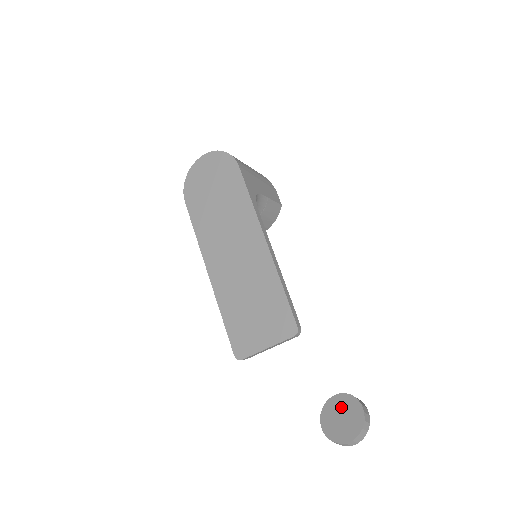
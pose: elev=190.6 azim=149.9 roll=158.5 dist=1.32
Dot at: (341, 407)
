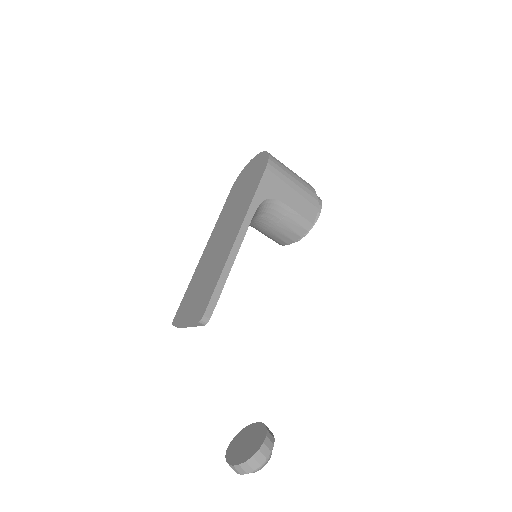
Dot at: (253, 434)
